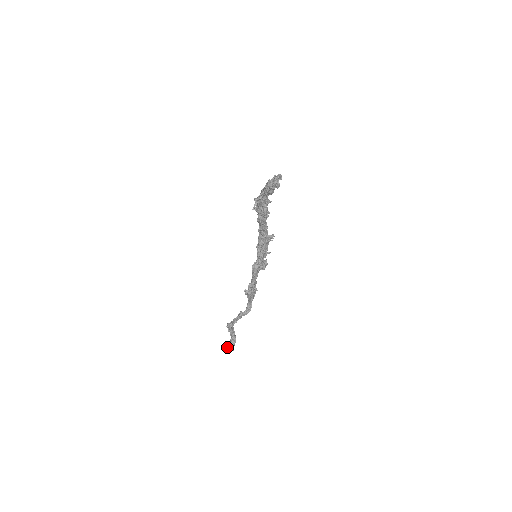
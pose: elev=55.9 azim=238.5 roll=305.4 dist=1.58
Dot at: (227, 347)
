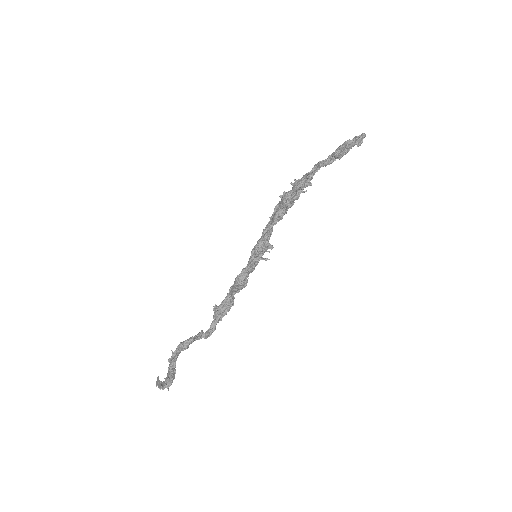
Dot at: (161, 382)
